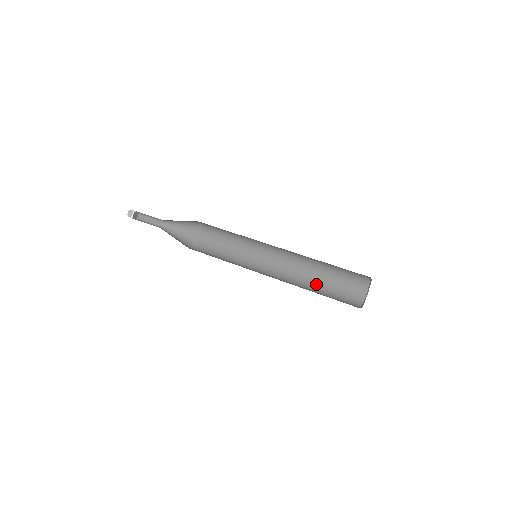
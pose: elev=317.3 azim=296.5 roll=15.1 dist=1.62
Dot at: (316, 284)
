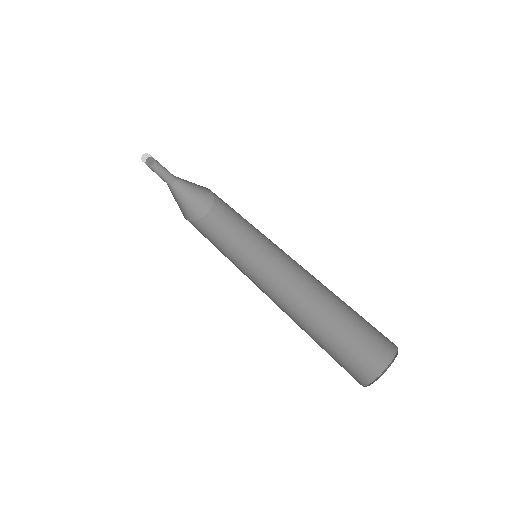
Dot at: (308, 331)
